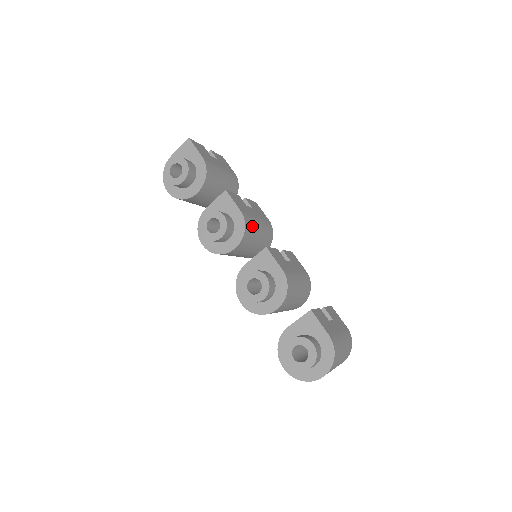
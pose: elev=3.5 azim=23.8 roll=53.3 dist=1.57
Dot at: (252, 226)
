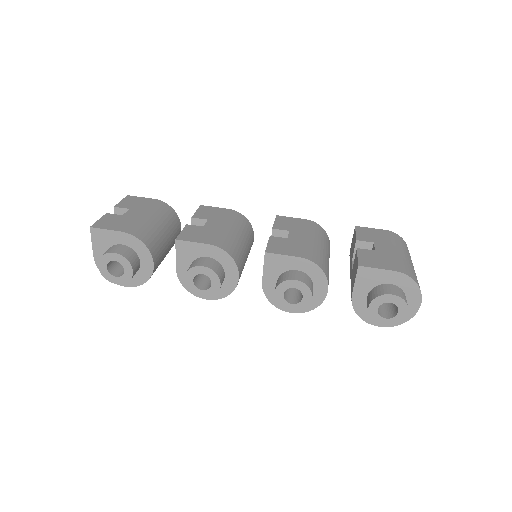
Dot at: (229, 242)
